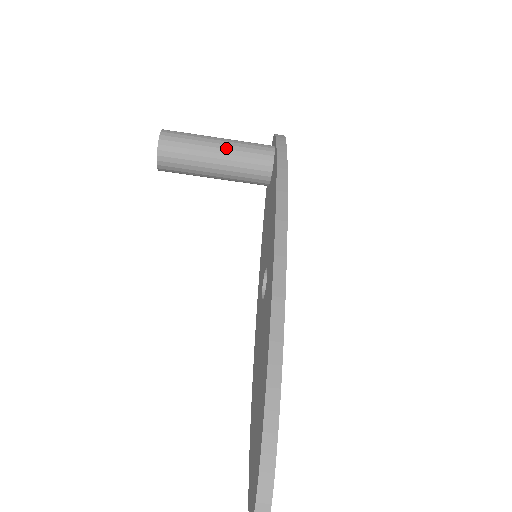
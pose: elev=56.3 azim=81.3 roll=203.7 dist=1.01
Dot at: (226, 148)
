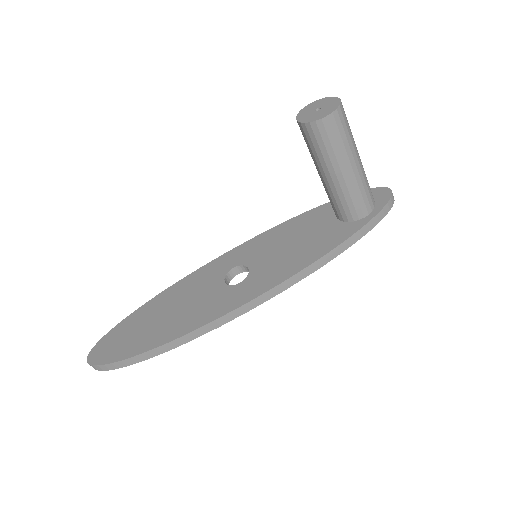
Dot at: (346, 180)
